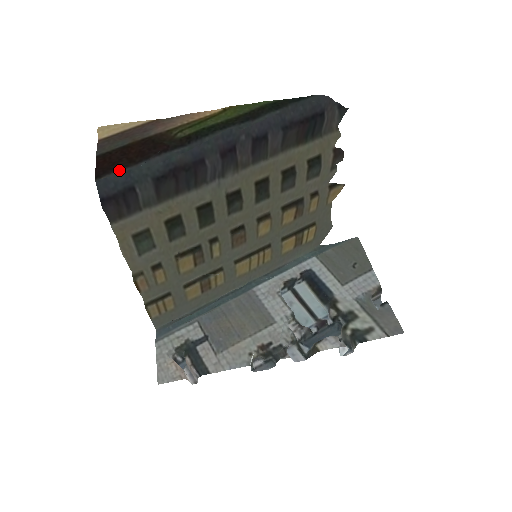
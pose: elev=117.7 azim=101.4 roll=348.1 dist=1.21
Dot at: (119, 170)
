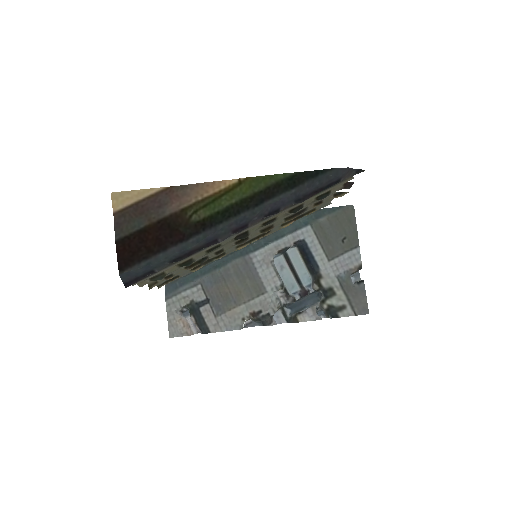
Dot at: (139, 263)
